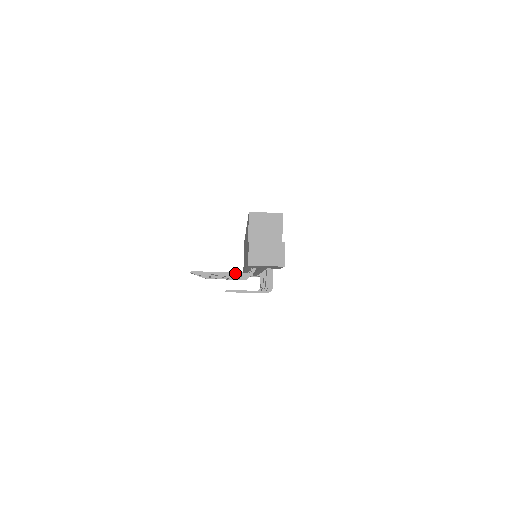
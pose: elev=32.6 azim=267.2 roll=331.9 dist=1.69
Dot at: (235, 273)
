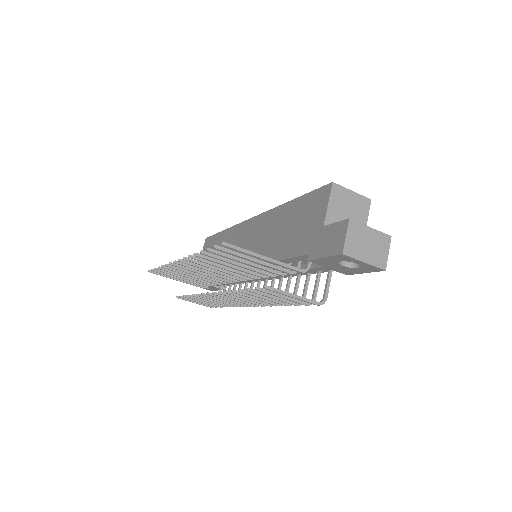
Dot at: (284, 264)
